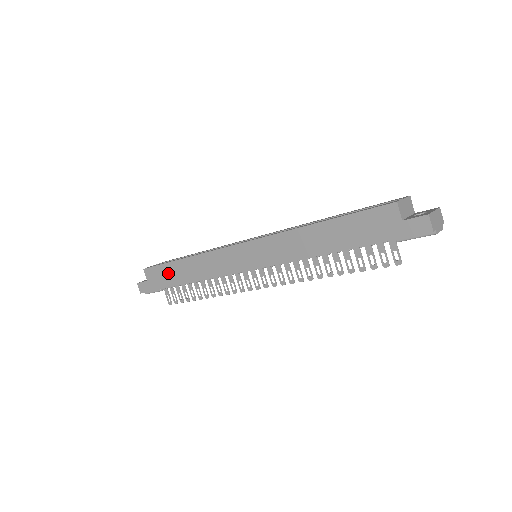
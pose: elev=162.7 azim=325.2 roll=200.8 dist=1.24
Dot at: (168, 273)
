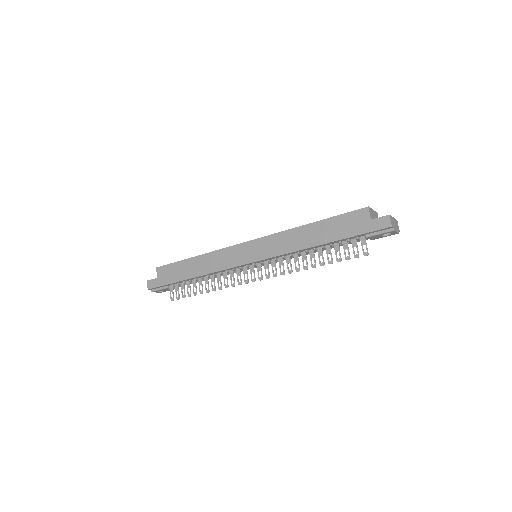
Dot at: (178, 270)
